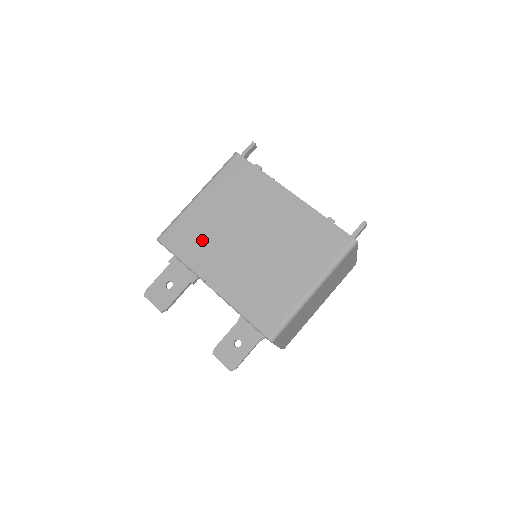
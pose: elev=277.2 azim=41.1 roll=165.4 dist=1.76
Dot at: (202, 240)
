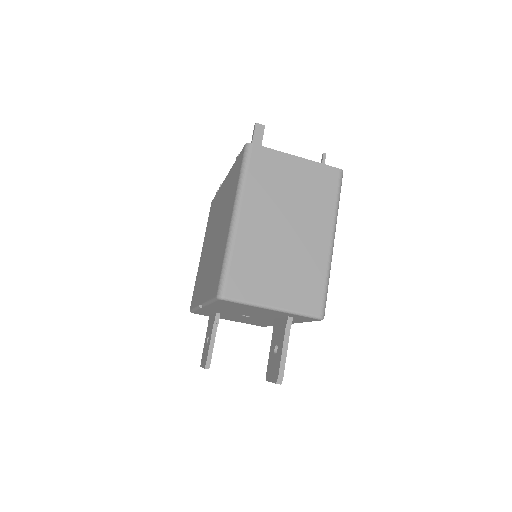
Dot at: (200, 280)
